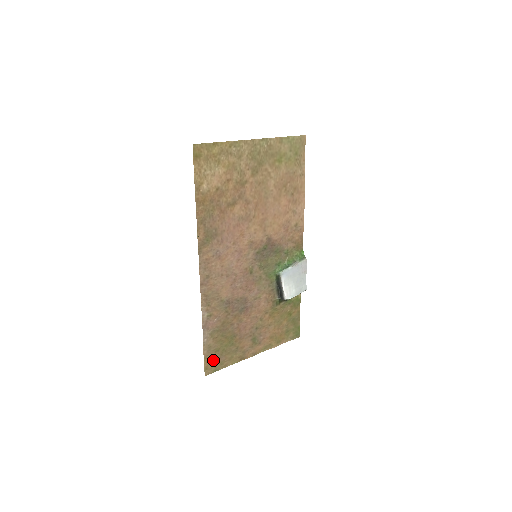
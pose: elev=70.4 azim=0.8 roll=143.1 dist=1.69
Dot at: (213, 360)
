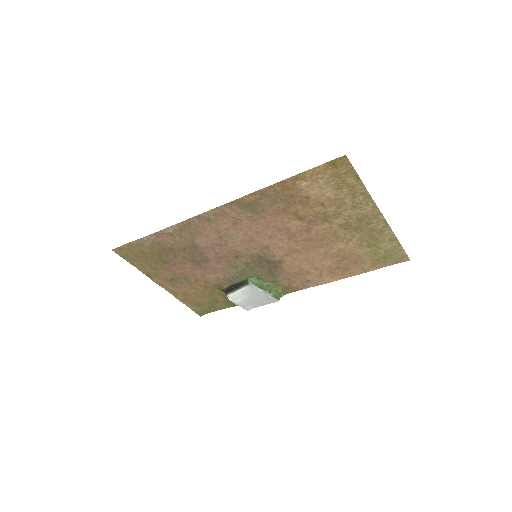
Dot at: (131, 252)
